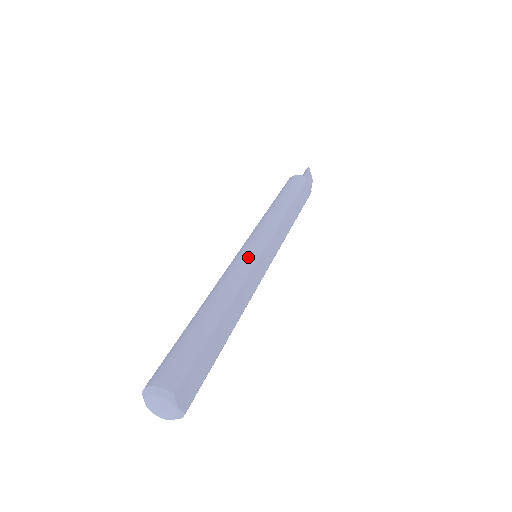
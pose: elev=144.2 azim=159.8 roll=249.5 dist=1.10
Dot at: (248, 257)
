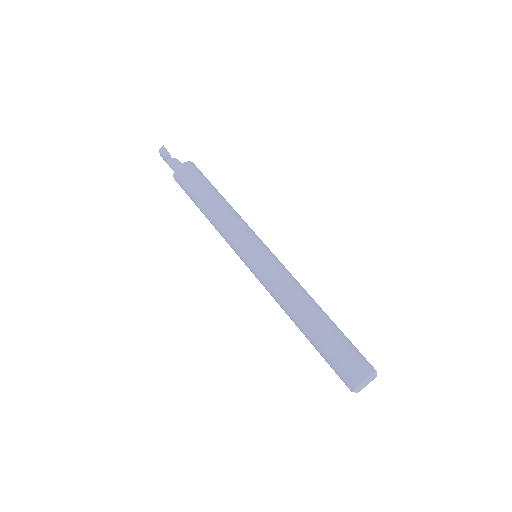
Dot at: (276, 262)
